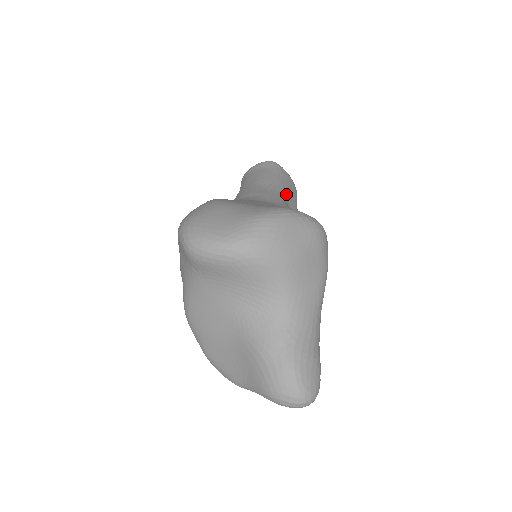
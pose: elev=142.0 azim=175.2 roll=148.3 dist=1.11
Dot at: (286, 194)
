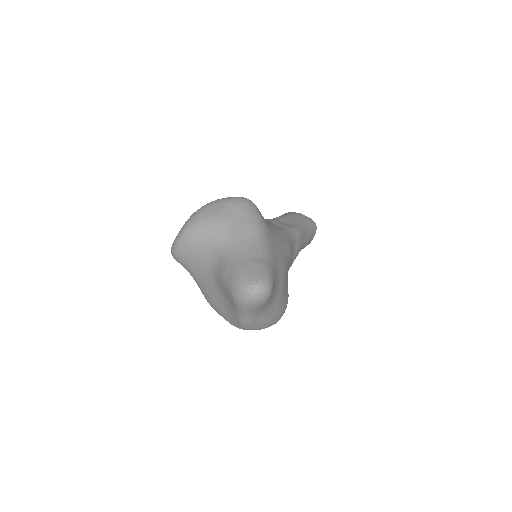
Dot at: (283, 219)
